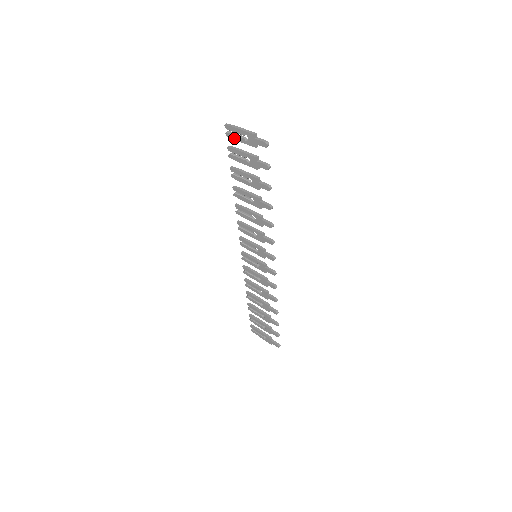
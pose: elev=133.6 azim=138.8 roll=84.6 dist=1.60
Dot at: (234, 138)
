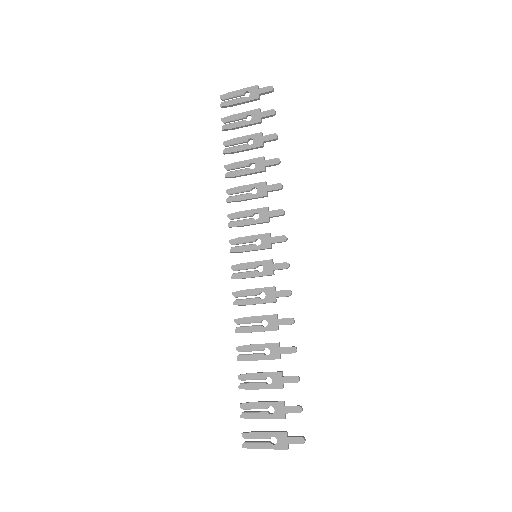
Dot at: (231, 103)
